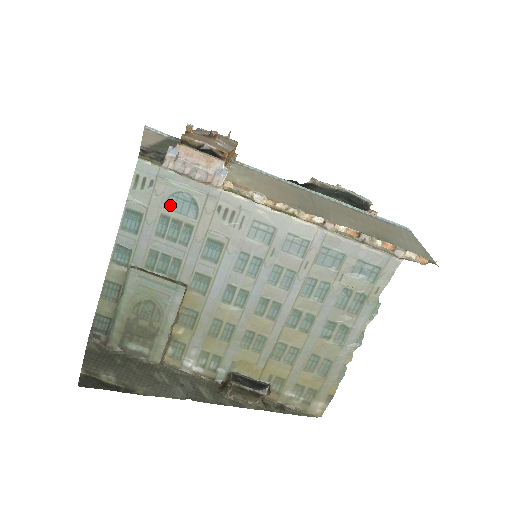
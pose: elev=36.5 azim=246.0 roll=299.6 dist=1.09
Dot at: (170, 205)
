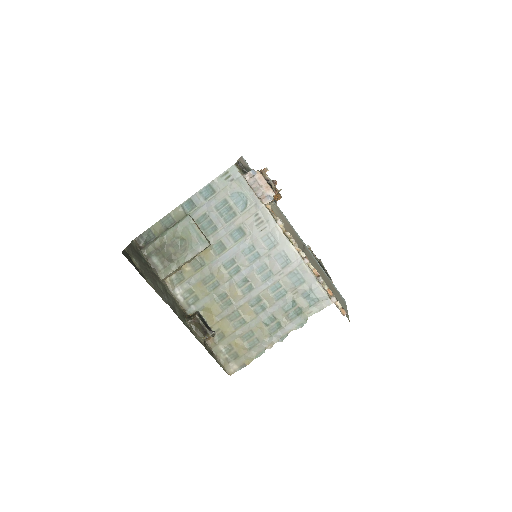
Dot at: (233, 197)
